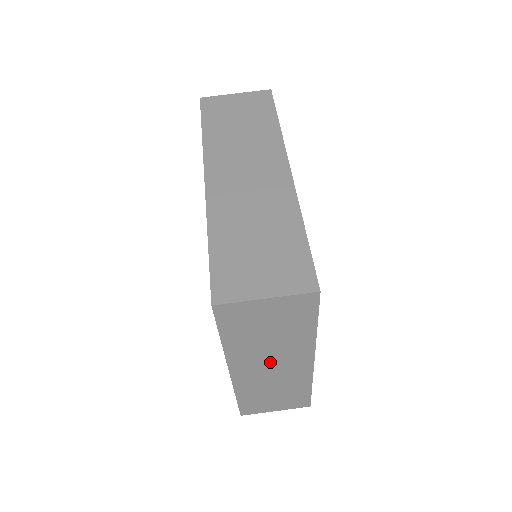
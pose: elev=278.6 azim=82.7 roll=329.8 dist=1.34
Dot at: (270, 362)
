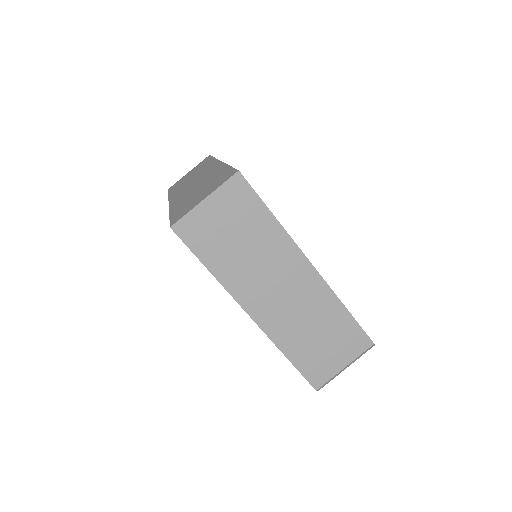
Dot at: (273, 283)
